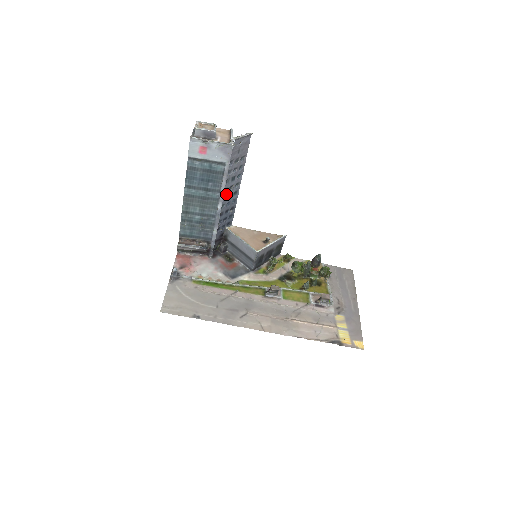
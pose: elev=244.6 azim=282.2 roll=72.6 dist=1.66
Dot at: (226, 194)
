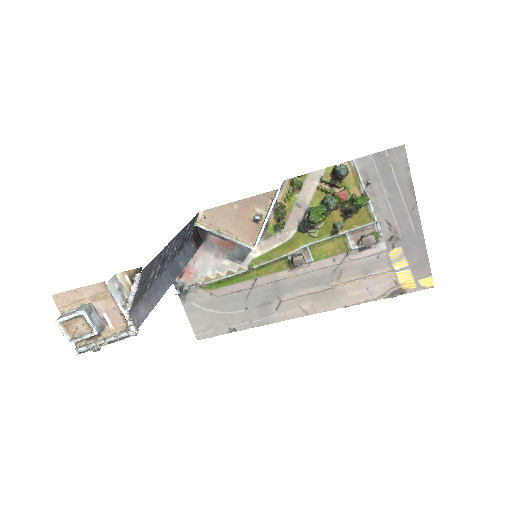
Dot at: (168, 260)
